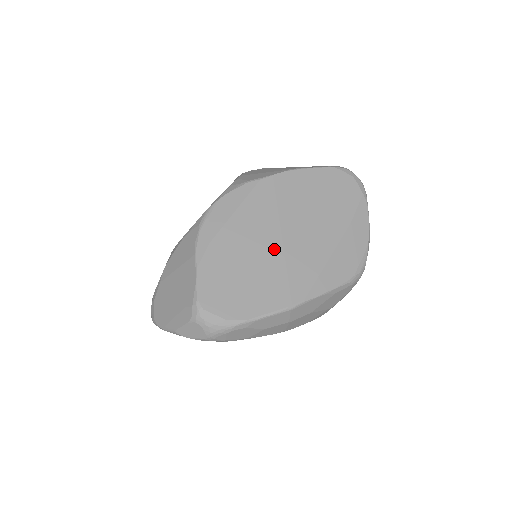
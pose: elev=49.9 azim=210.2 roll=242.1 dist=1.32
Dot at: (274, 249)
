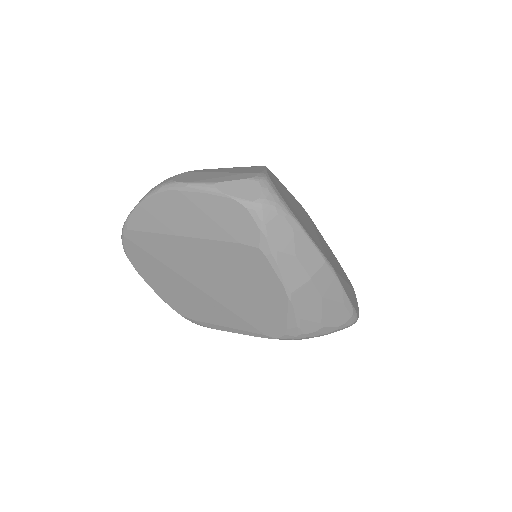
Dot at: (313, 230)
